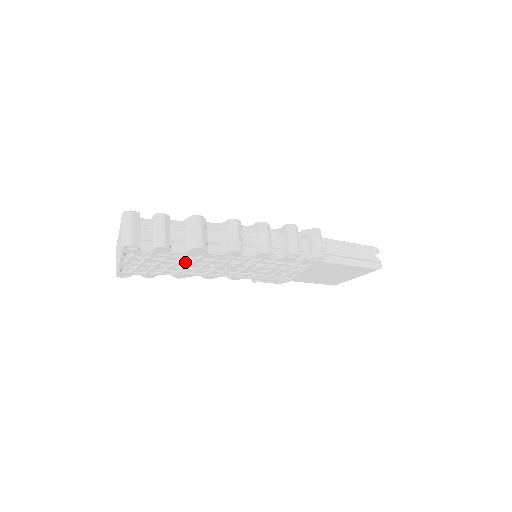
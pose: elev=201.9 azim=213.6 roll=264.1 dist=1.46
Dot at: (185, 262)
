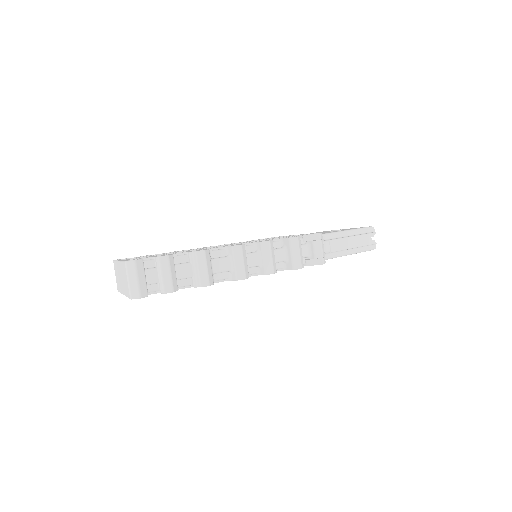
Dot at: occluded
